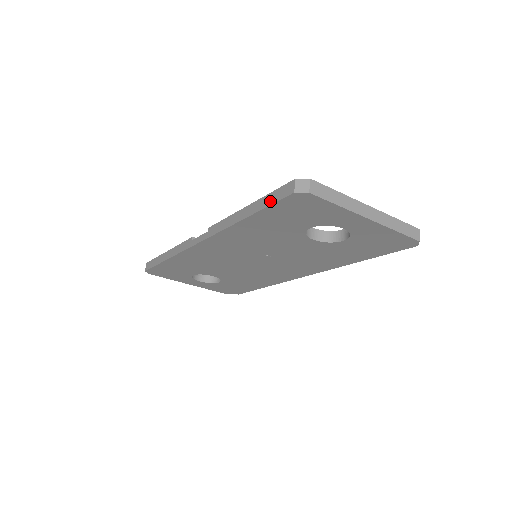
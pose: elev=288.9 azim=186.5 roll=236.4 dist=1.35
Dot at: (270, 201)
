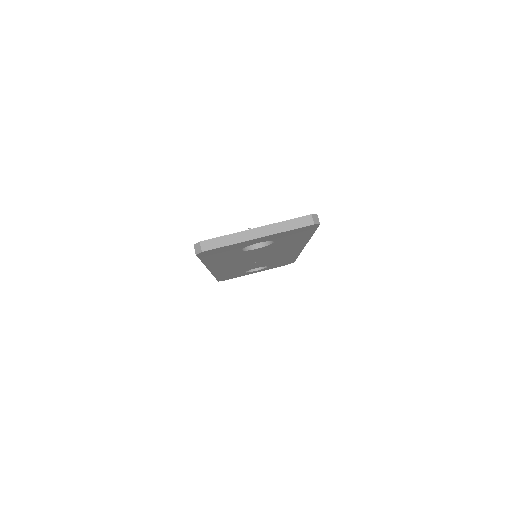
Dot at: occluded
